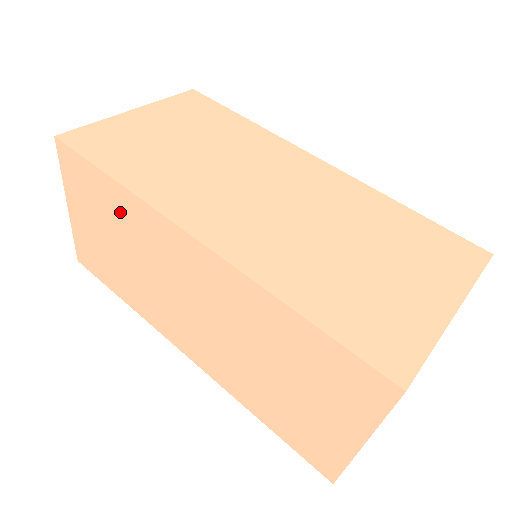
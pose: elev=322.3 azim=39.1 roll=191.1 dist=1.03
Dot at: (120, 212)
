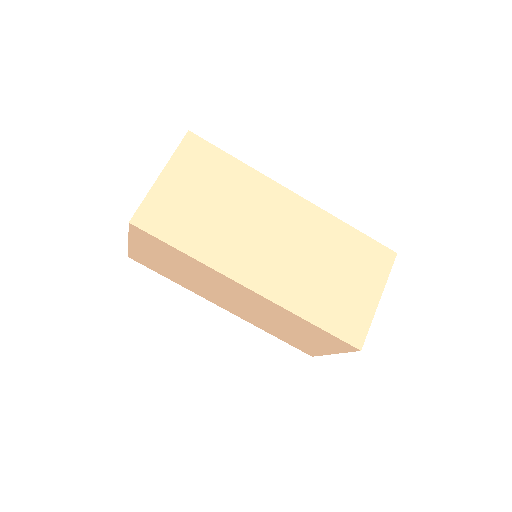
Dot at: (233, 179)
